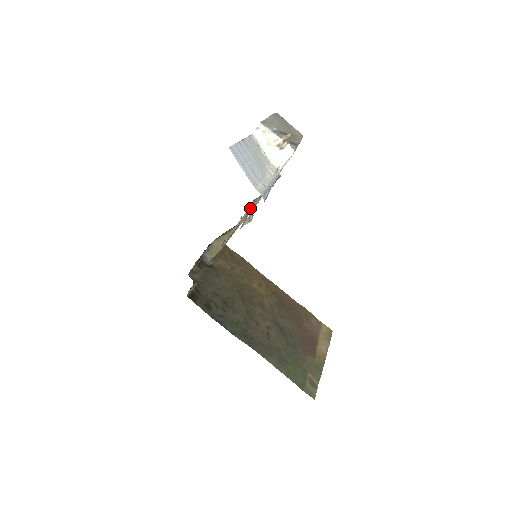
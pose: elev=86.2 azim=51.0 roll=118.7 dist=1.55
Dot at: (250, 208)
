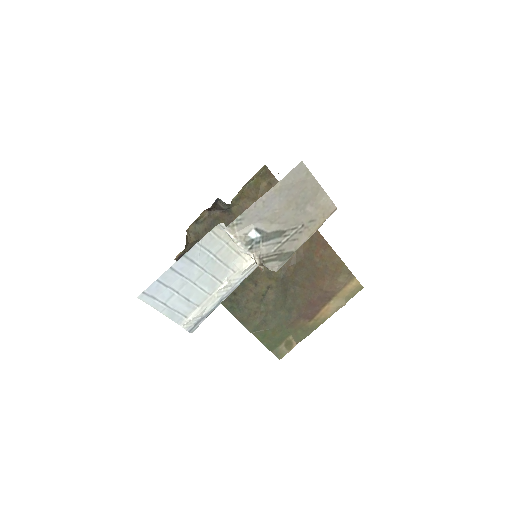
Dot at: occluded
